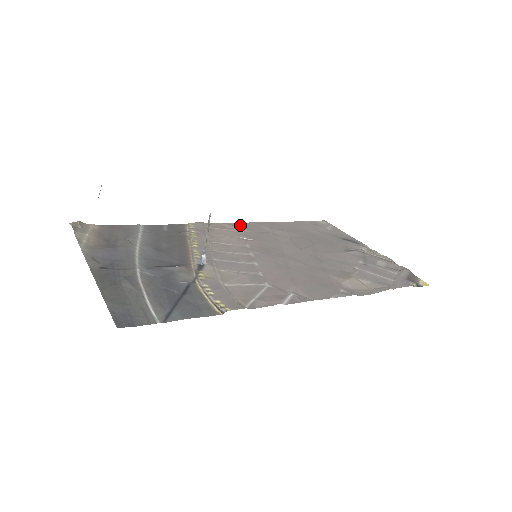
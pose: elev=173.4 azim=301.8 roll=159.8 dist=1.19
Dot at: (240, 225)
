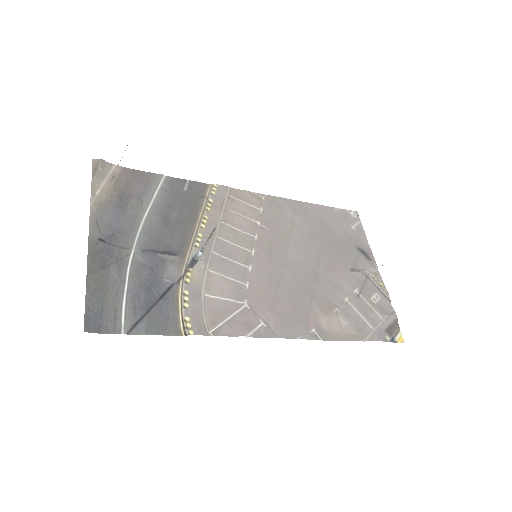
Dot at: (264, 199)
